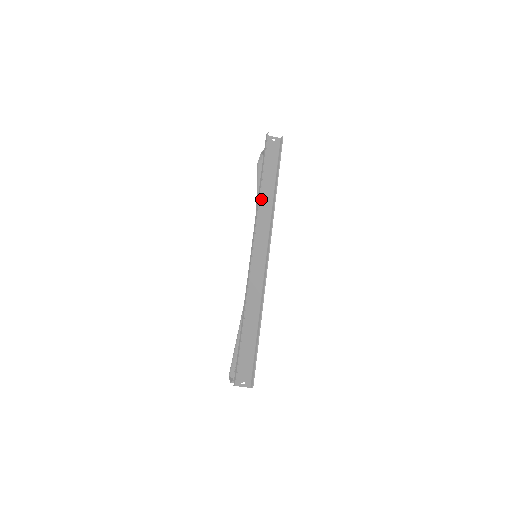
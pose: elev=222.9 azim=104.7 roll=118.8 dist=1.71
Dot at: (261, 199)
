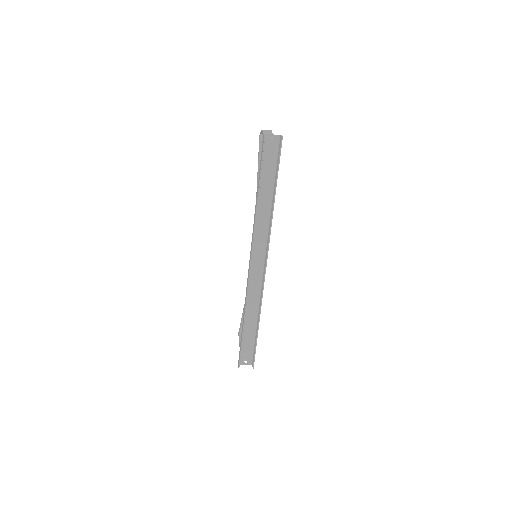
Dot at: (258, 210)
